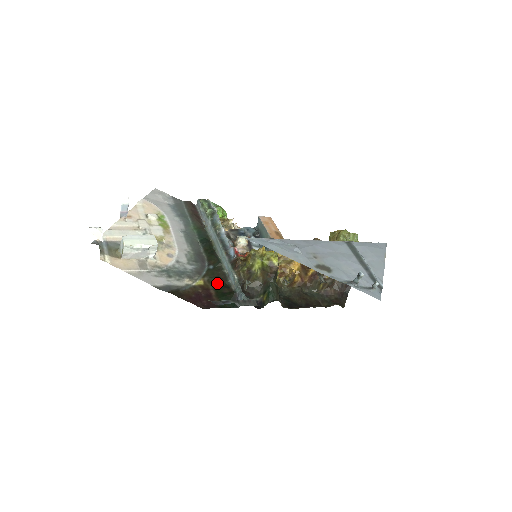
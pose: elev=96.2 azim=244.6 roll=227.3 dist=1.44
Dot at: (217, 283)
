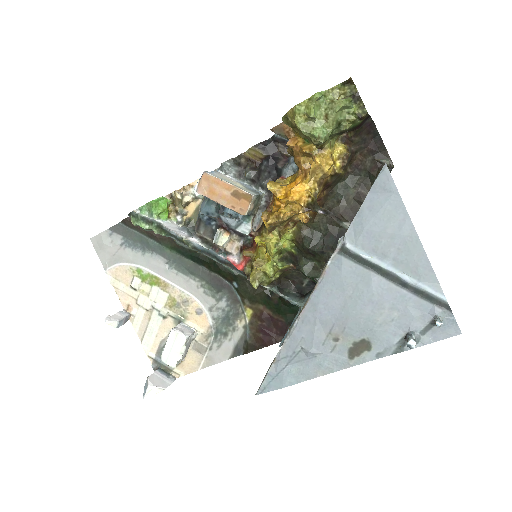
Dot at: (260, 298)
